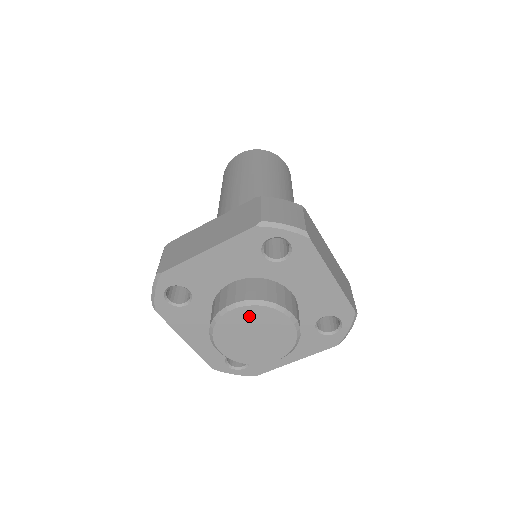
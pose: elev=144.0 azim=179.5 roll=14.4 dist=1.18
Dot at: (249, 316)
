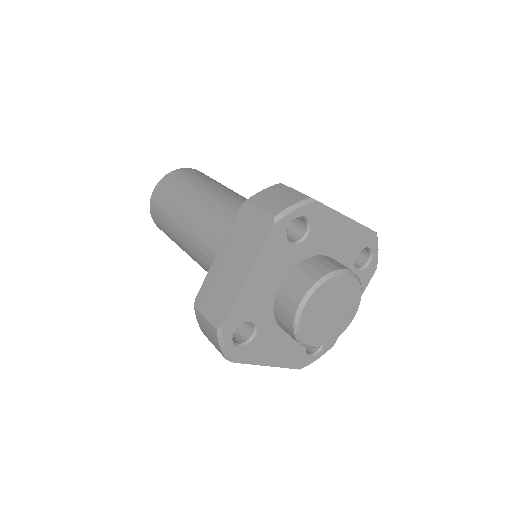
Dot at: (320, 299)
